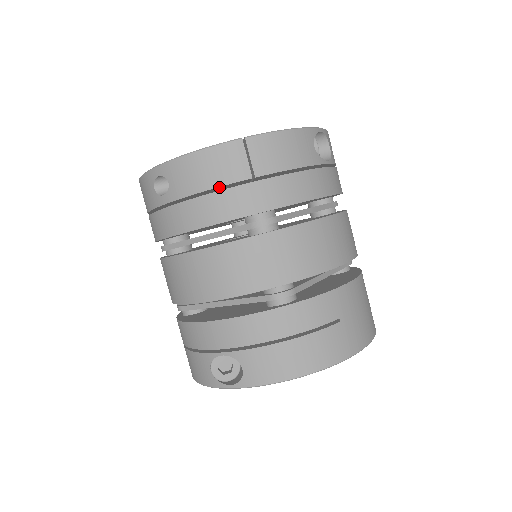
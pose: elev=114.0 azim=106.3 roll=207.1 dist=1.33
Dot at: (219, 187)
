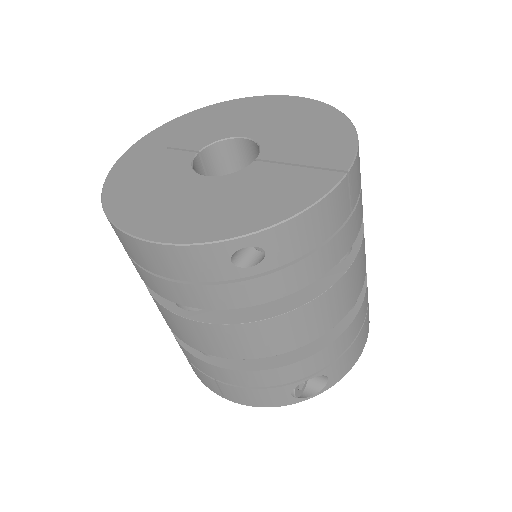
Dot at: (324, 236)
